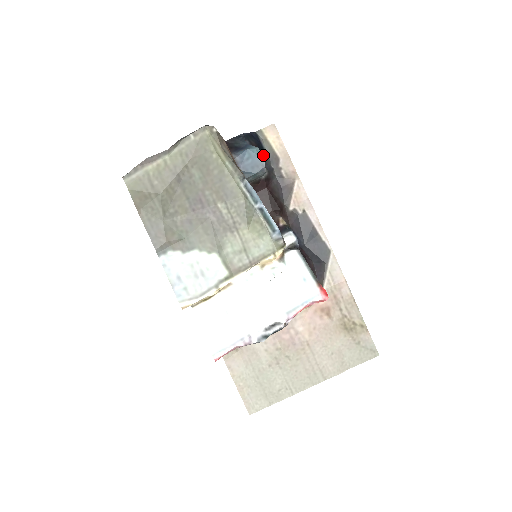
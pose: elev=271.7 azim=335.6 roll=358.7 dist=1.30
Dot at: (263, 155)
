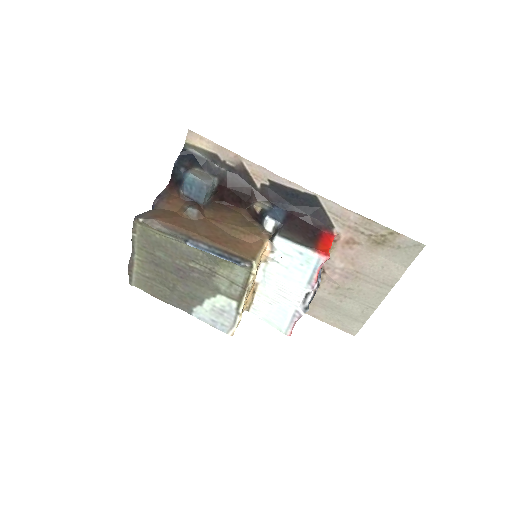
Dot at: (203, 163)
